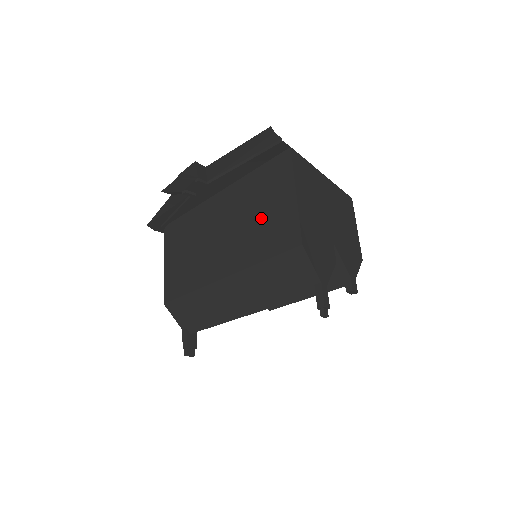
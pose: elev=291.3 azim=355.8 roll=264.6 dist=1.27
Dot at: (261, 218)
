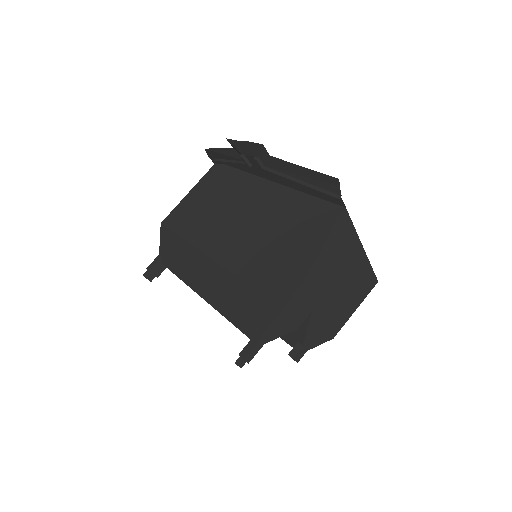
Dot at: (271, 240)
